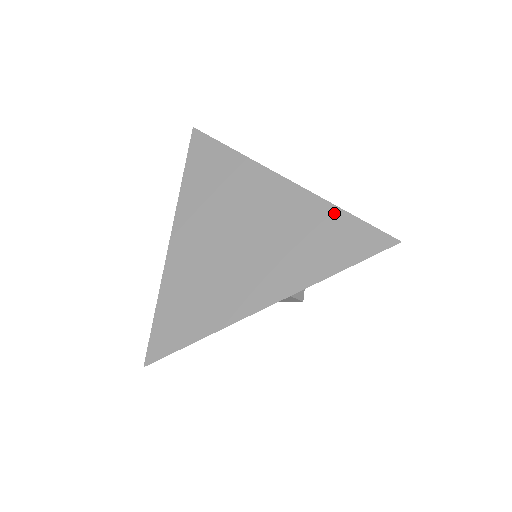
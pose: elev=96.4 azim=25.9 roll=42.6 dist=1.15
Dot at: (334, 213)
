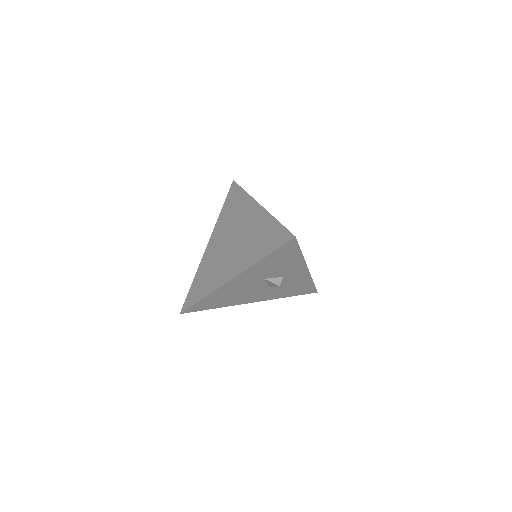
Dot at: (273, 223)
